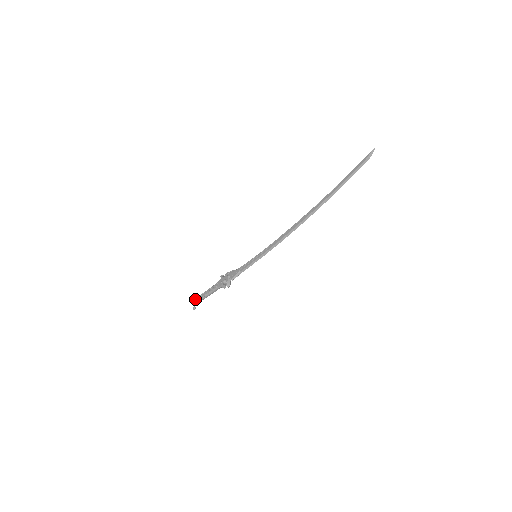
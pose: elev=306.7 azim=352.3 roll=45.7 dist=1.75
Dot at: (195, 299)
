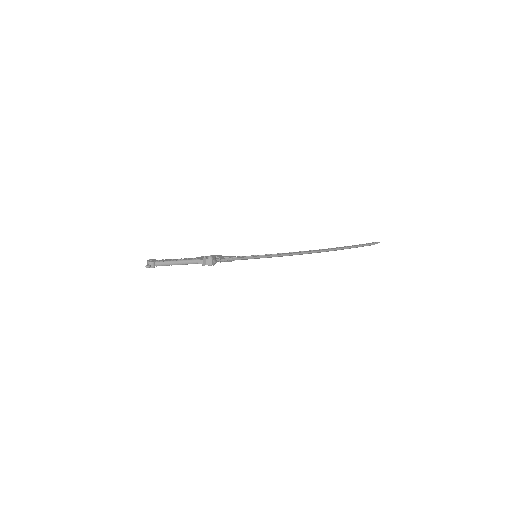
Dot at: (155, 259)
